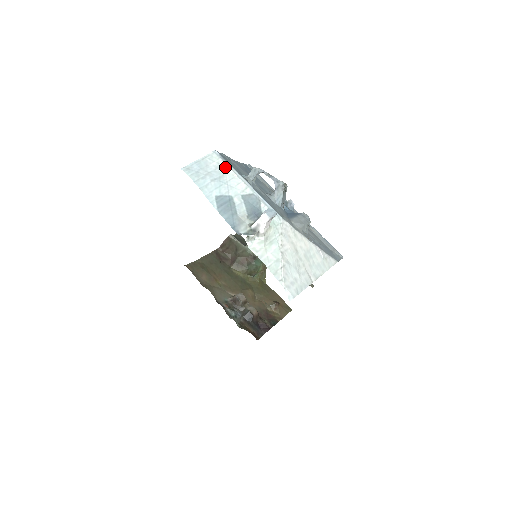
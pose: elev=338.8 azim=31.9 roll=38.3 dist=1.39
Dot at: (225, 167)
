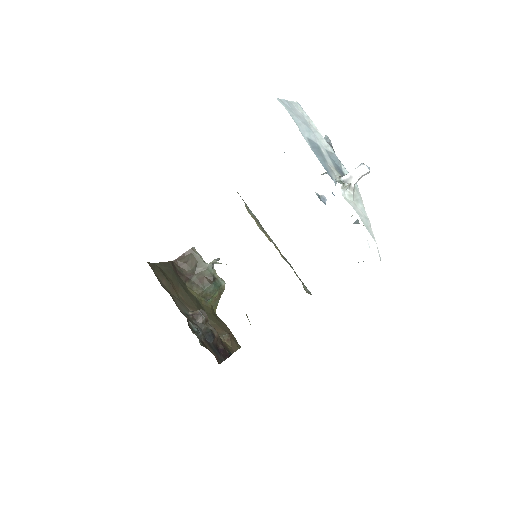
Dot at: (309, 119)
